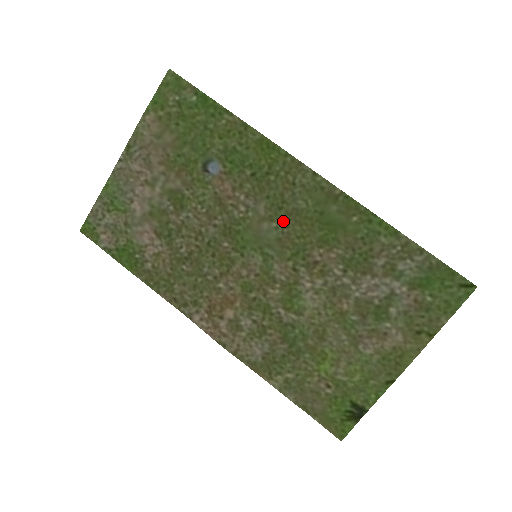
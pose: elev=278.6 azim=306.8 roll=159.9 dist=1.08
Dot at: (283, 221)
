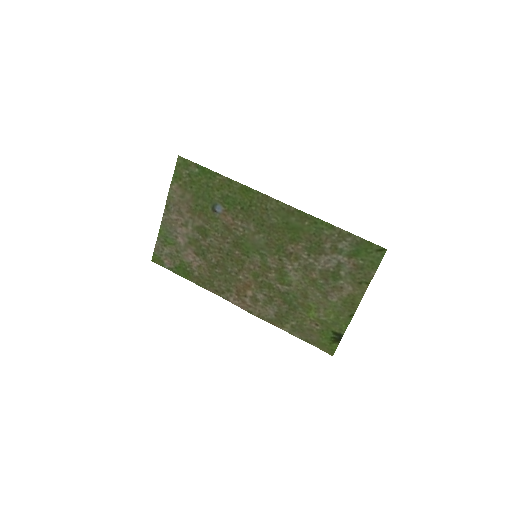
Dot at: (266, 232)
